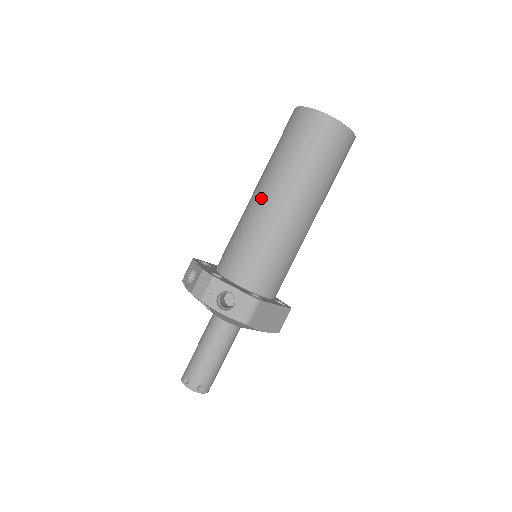
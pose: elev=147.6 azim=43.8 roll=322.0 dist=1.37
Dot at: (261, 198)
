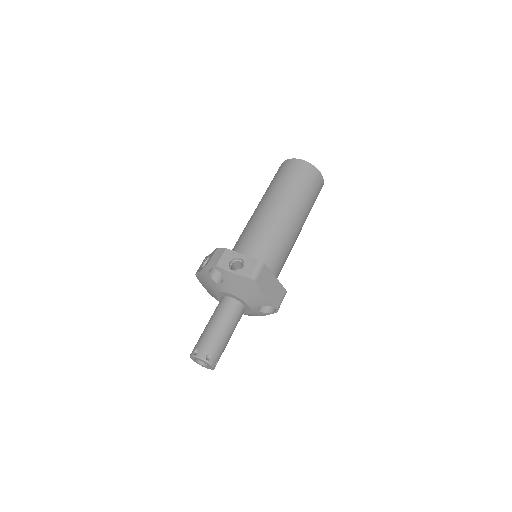
Dot at: (260, 209)
